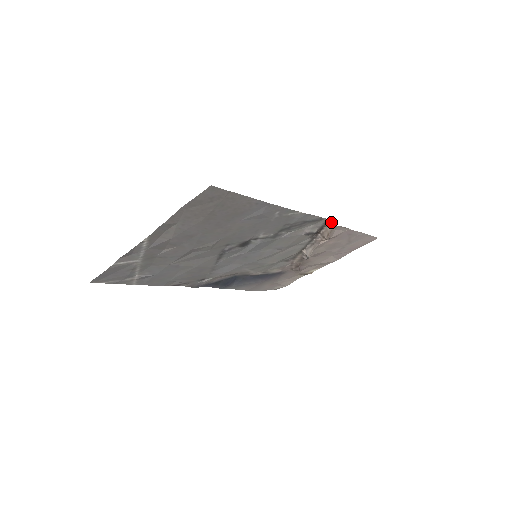
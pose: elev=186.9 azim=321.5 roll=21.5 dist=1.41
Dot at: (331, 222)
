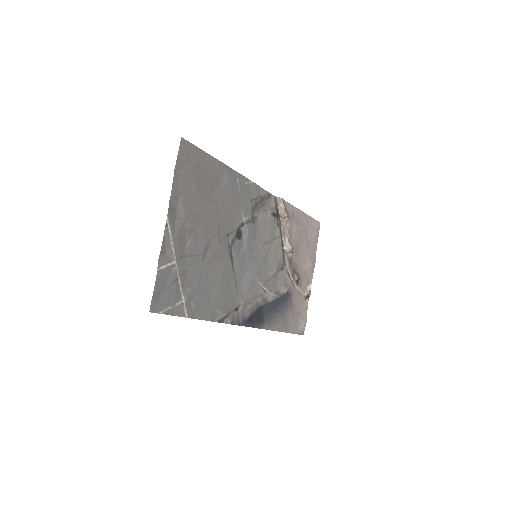
Dot at: (278, 197)
